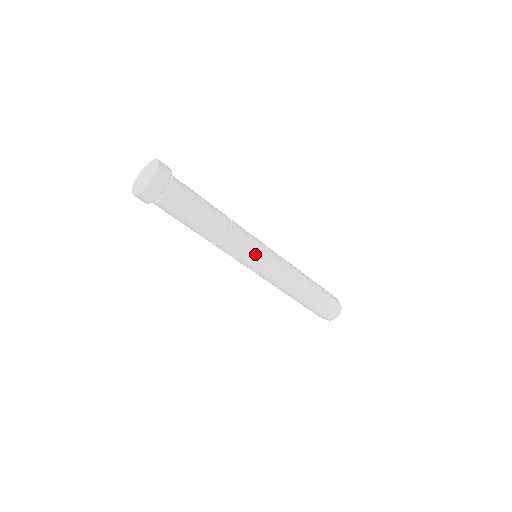
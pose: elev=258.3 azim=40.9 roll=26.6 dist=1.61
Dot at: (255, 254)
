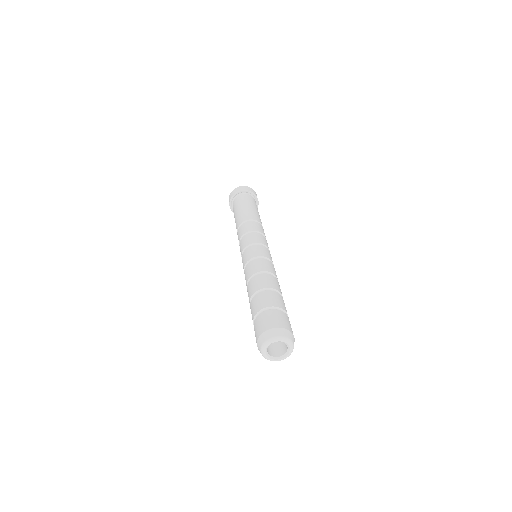
Dot at: (258, 238)
